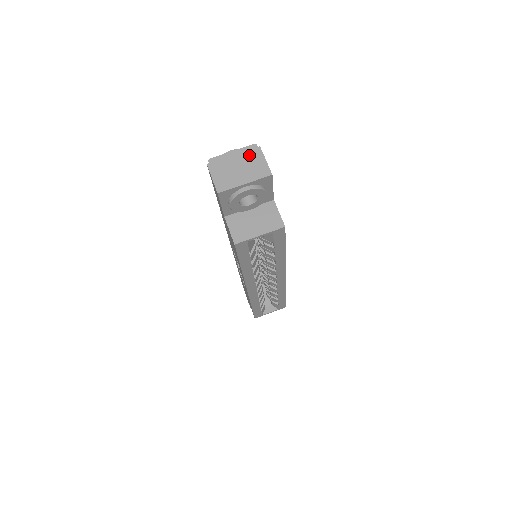
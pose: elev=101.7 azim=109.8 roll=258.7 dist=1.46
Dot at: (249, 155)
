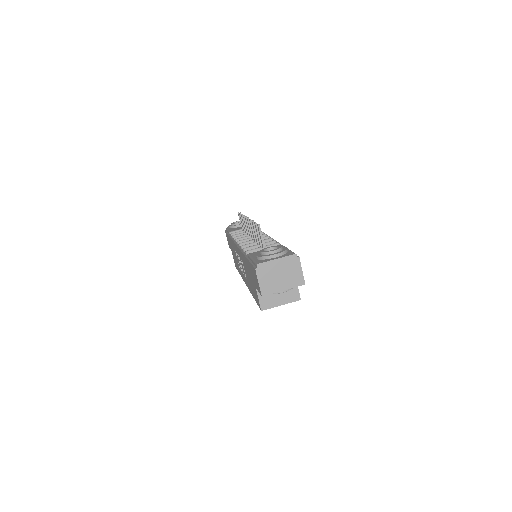
Dot at: (290, 264)
